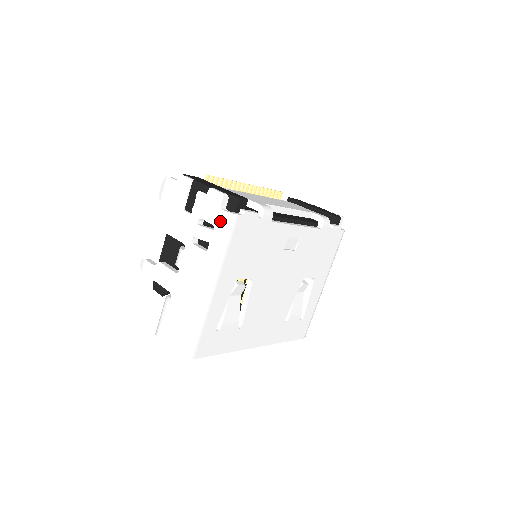
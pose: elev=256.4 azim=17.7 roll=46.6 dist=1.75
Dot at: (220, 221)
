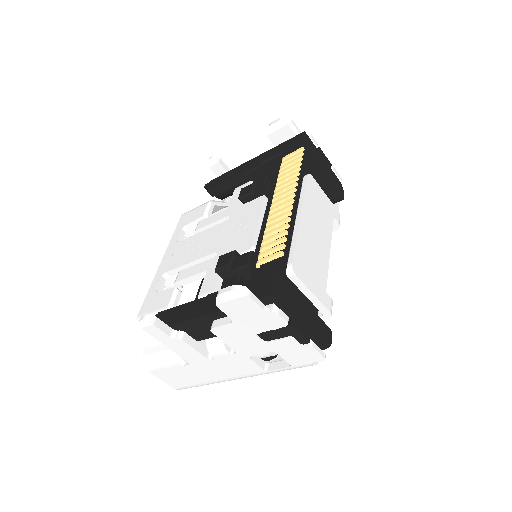
Dot at: occluded
